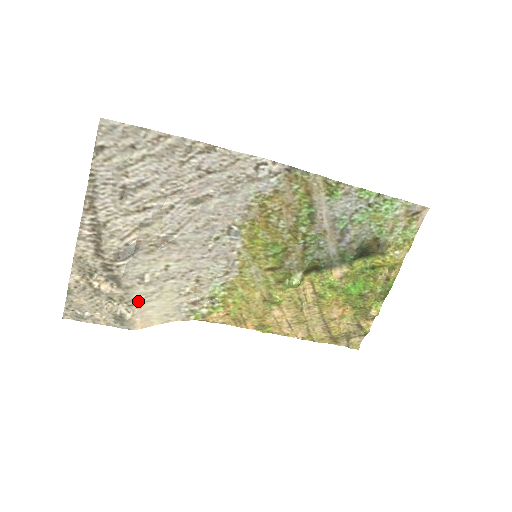
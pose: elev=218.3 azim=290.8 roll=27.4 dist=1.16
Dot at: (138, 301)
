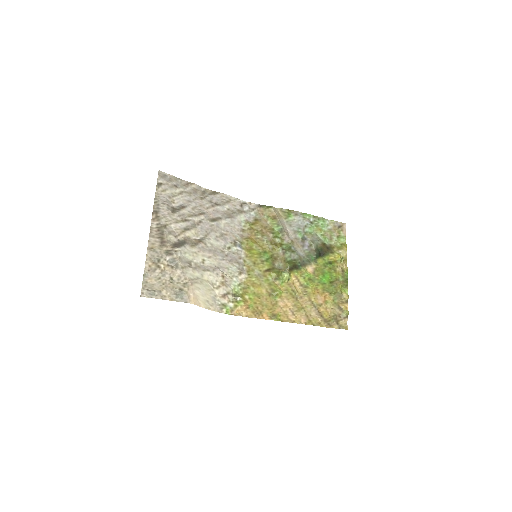
Dot at: (190, 280)
